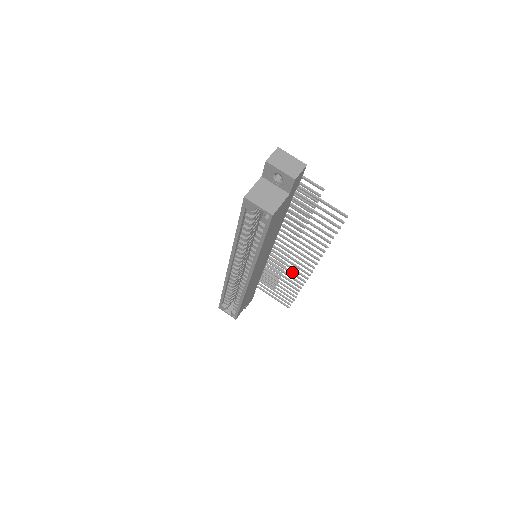
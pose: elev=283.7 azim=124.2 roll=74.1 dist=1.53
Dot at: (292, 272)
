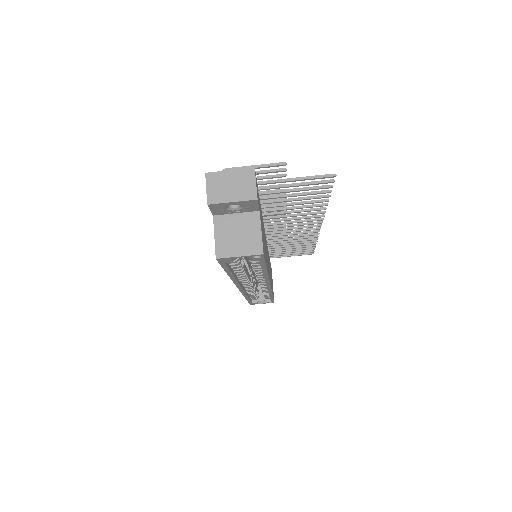
Dot at: (298, 235)
